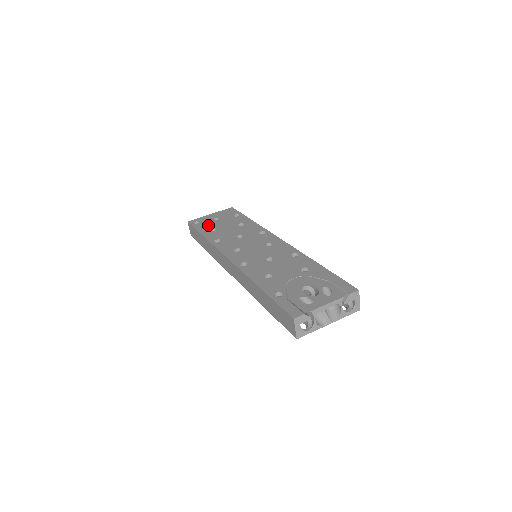
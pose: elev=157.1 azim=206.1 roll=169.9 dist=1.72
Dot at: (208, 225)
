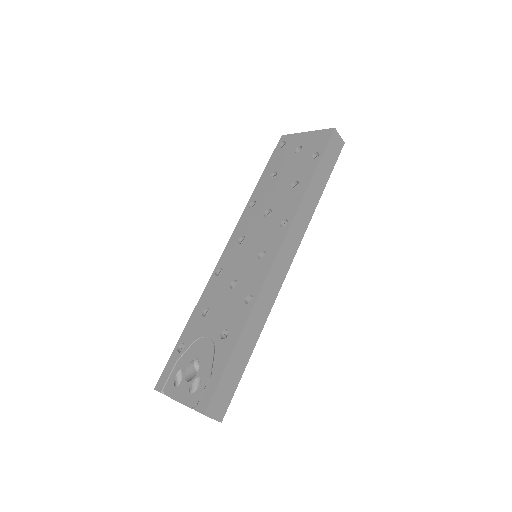
Dot at: (280, 160)
